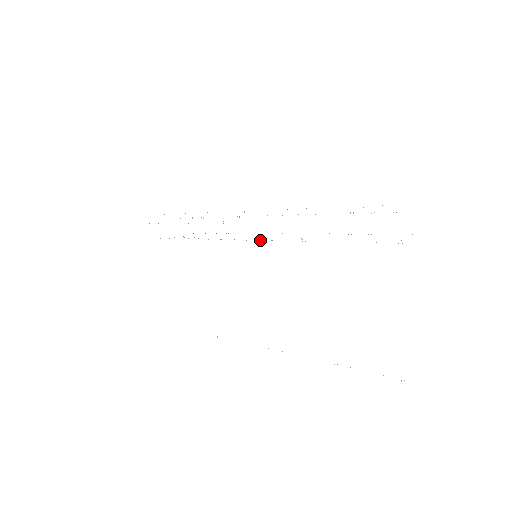
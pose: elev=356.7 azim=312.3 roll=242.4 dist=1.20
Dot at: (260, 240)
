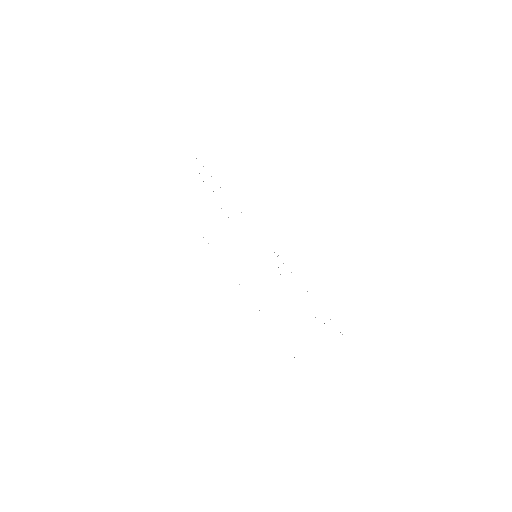
Dot at: occluded
